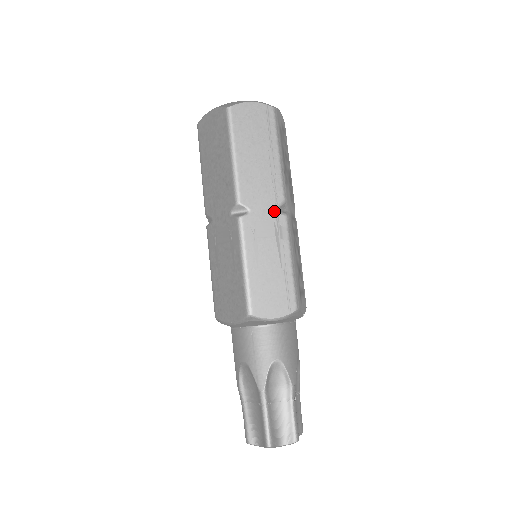
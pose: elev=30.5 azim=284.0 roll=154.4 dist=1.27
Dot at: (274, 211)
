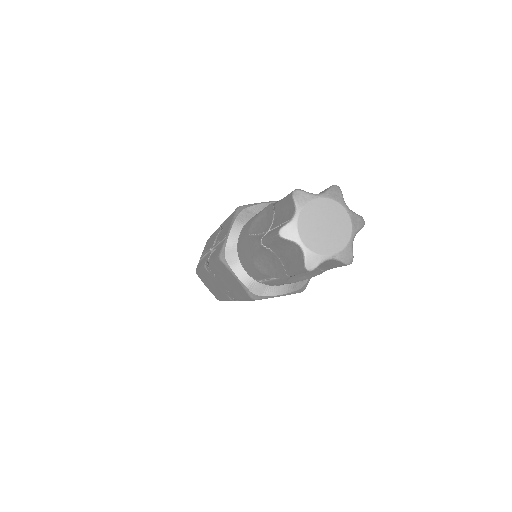
Dot at: occluded
